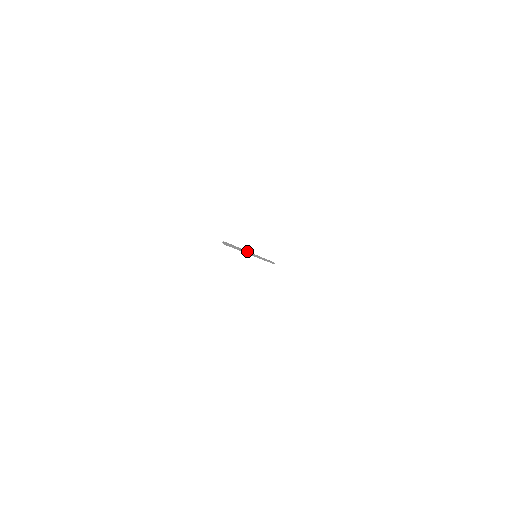
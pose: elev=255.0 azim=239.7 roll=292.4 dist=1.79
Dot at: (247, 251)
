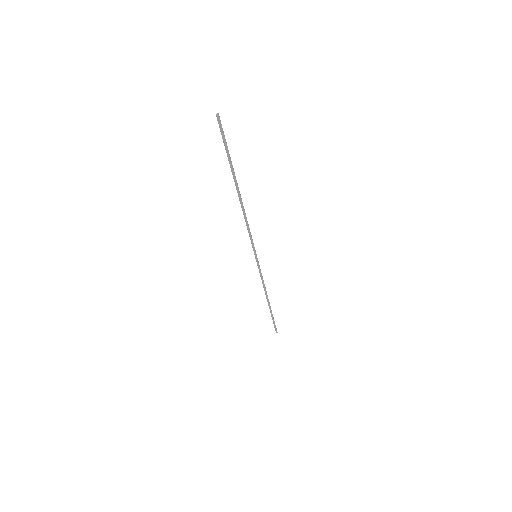
Dot at: occluded
